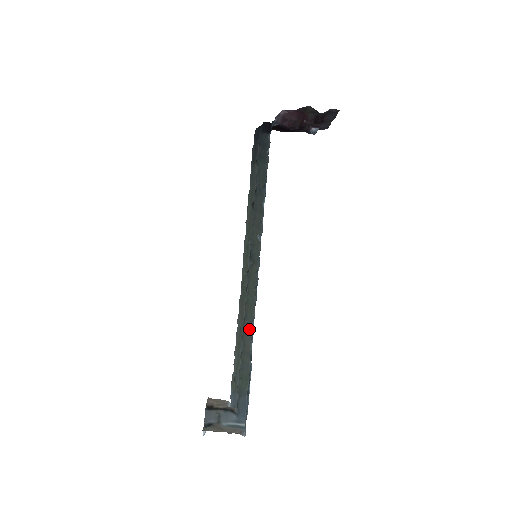
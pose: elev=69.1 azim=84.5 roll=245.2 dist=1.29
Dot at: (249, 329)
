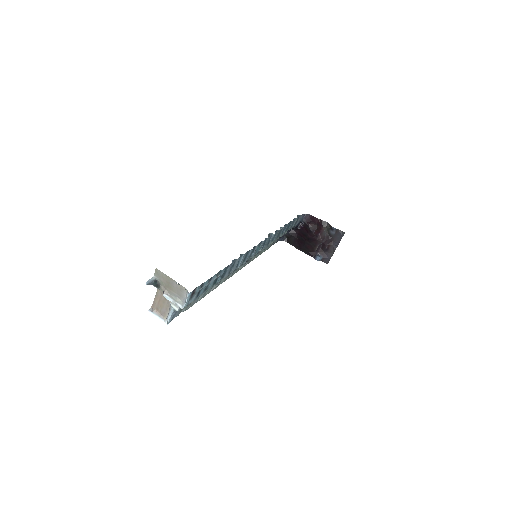
Dot at: occluded
